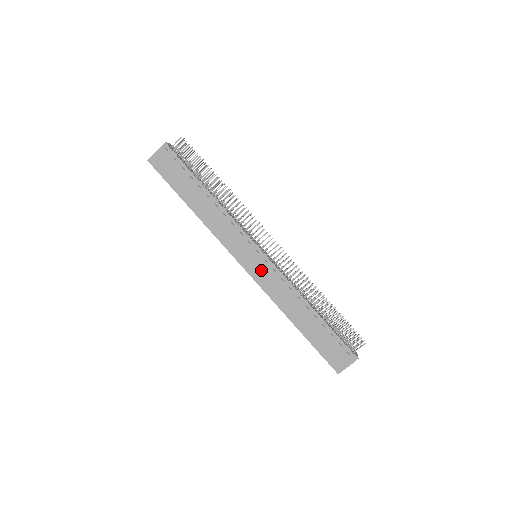
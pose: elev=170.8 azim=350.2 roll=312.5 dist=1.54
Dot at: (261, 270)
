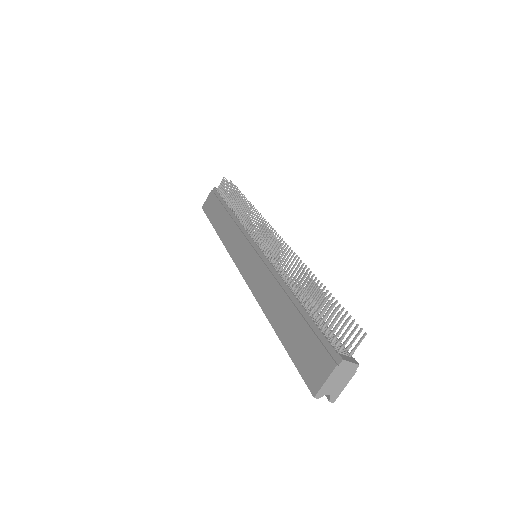
Dot at: (251, 265)
